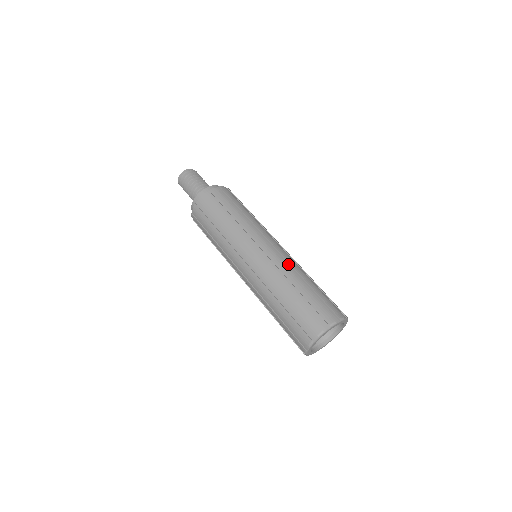
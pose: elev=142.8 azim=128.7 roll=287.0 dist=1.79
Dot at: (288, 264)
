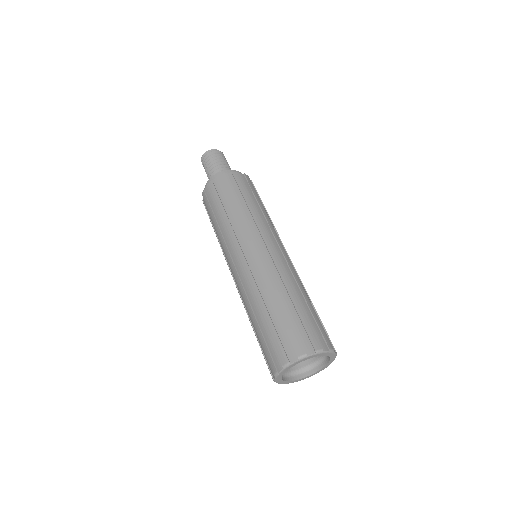
Dot at: (276, 272)
